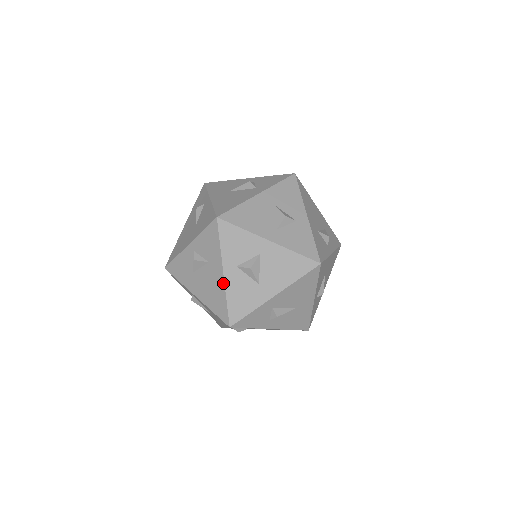
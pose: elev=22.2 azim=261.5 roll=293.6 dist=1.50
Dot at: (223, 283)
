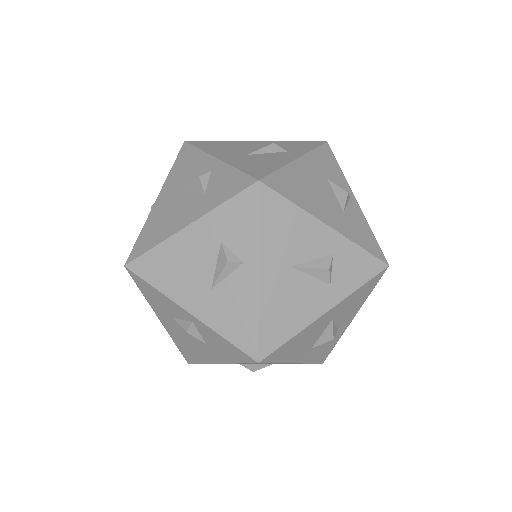
Dot at: (211, 362)
